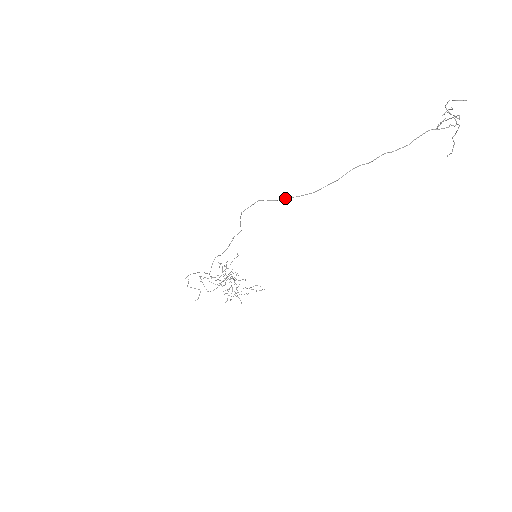
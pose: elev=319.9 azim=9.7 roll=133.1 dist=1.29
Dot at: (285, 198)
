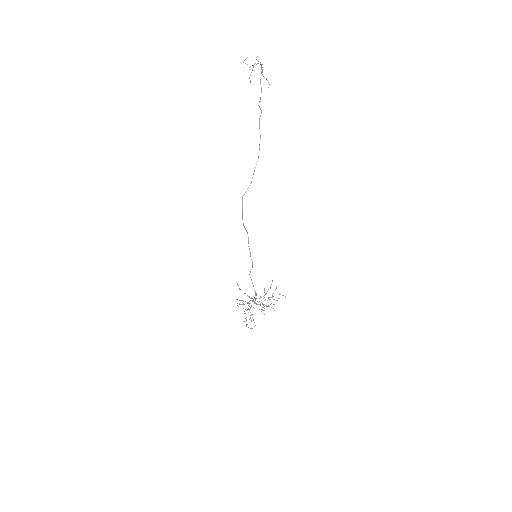
Dot at: occluded
